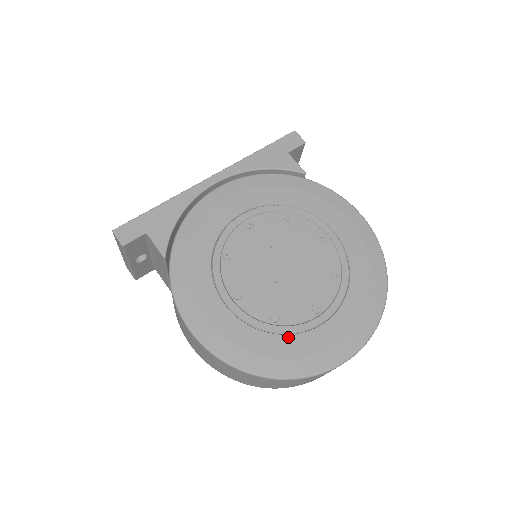
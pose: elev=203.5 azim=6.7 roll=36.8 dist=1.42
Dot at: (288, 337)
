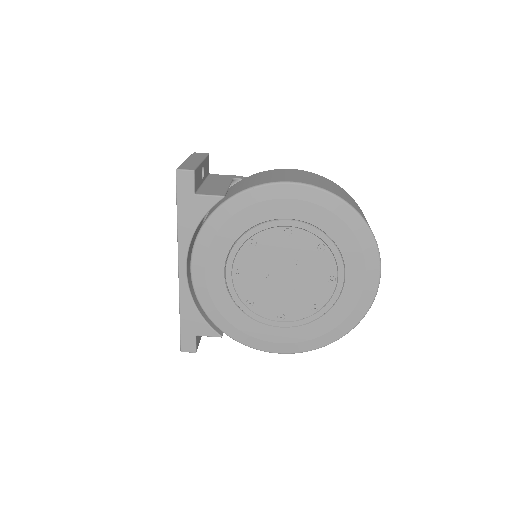
Dot at: (333, 310)
